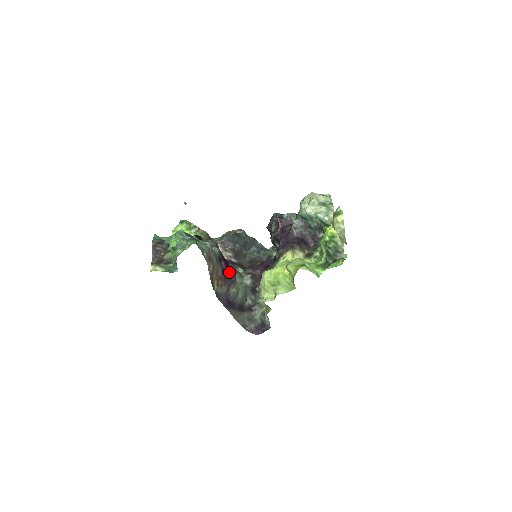
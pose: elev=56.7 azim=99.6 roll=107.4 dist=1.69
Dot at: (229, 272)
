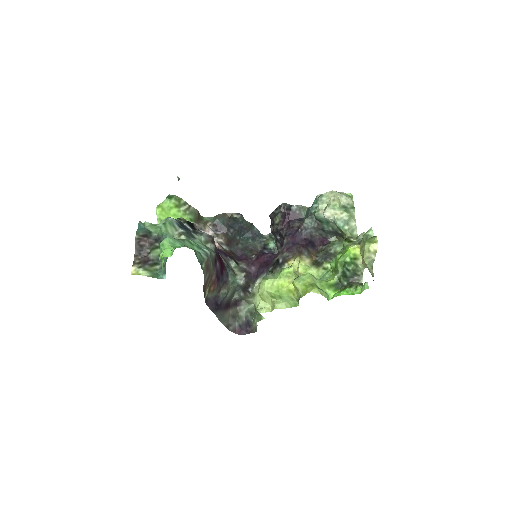
Dot at: (222, 272)
